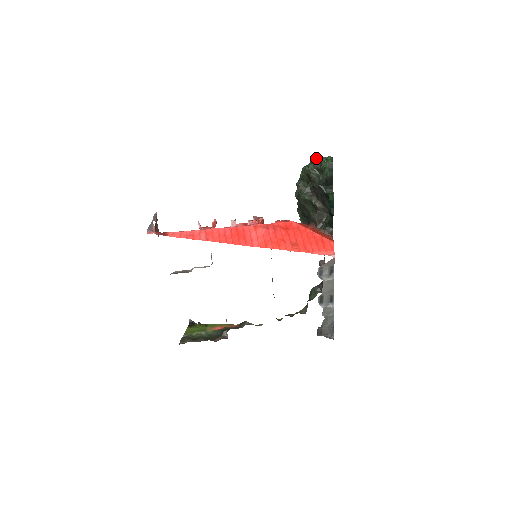
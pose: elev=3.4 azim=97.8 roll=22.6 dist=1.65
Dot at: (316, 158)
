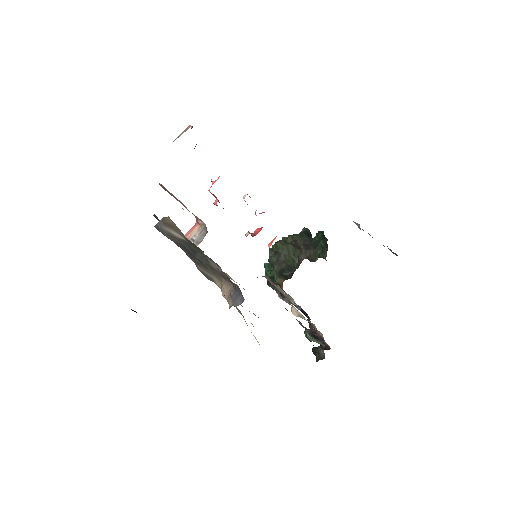
Dot at: occluded
